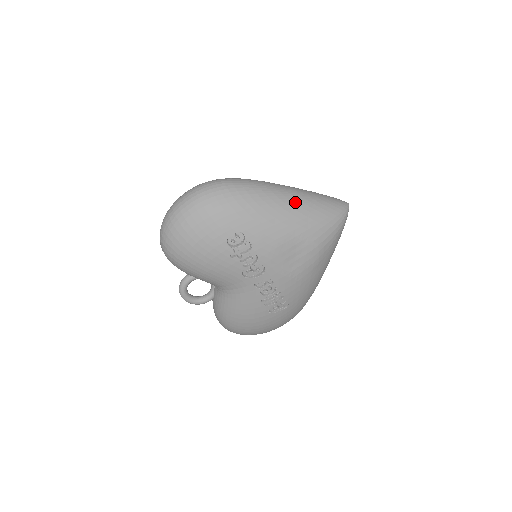
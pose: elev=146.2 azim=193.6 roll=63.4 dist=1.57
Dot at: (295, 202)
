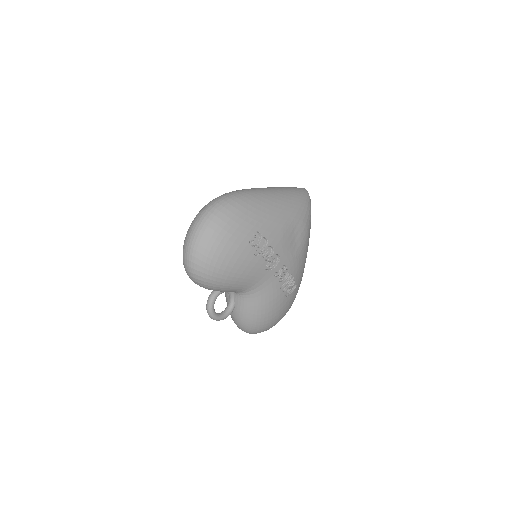
Dot at: (279, 196)
